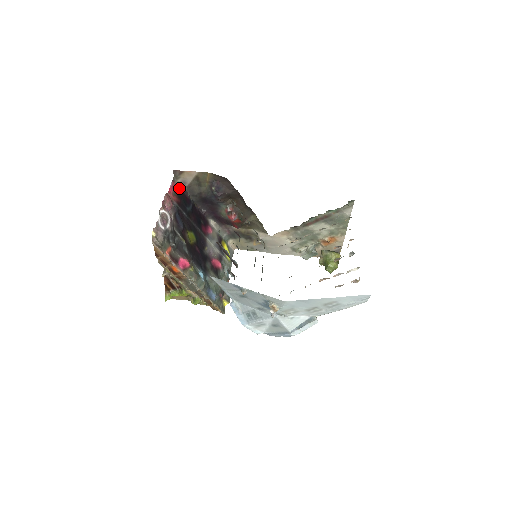
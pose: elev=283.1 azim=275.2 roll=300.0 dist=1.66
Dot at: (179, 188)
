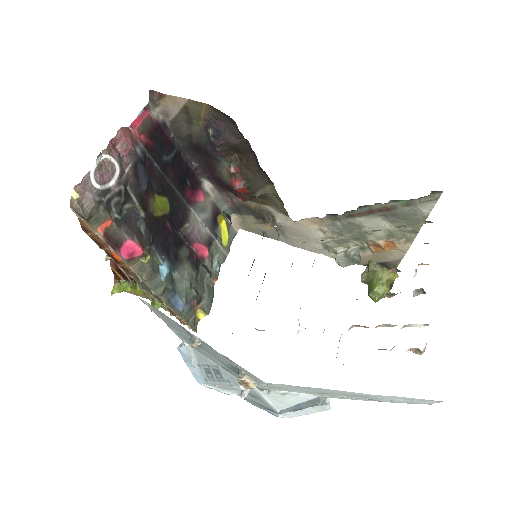
Dot at: (156, 122)
